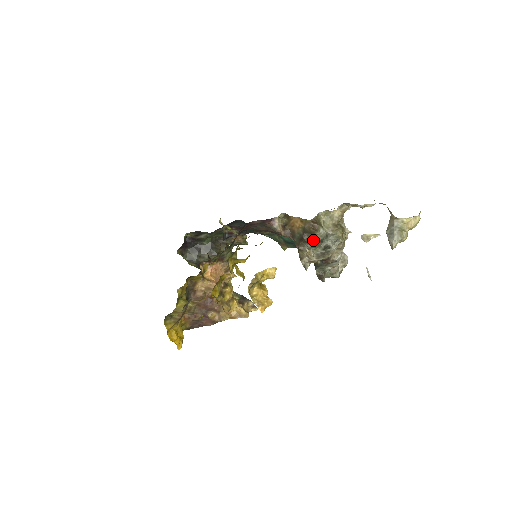
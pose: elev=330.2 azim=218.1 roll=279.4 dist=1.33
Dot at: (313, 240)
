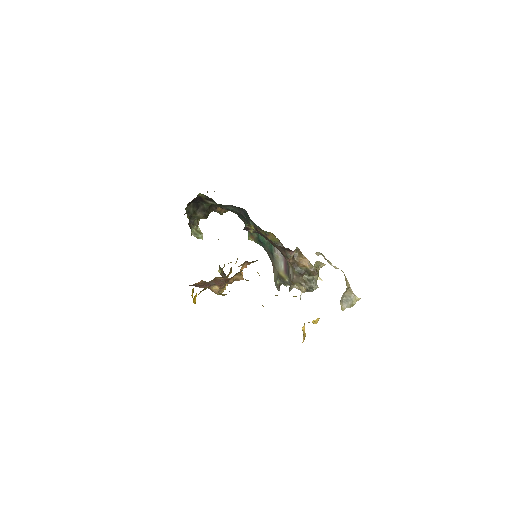
Dot at: (304, 275)
